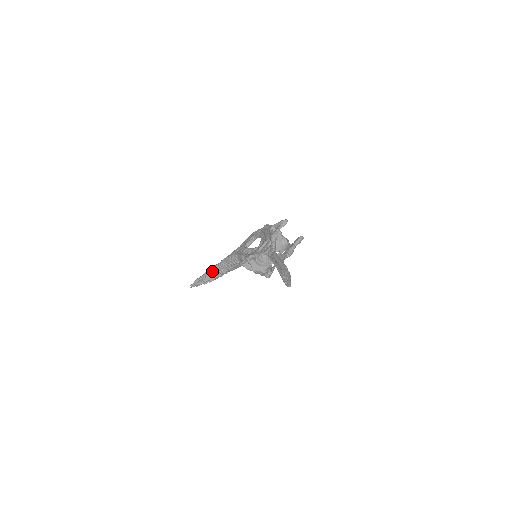
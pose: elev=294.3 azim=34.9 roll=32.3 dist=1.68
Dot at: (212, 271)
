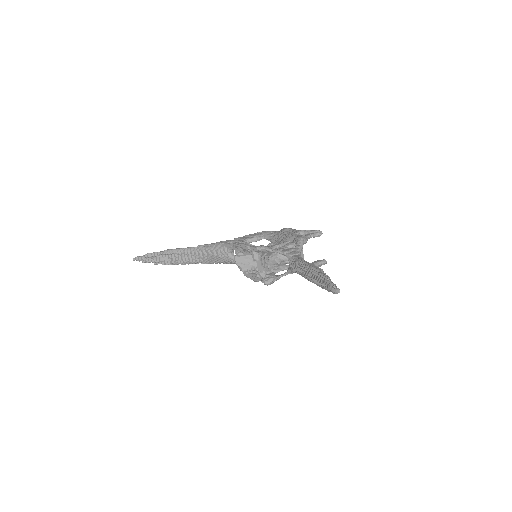
Dot at: (177, 252)
